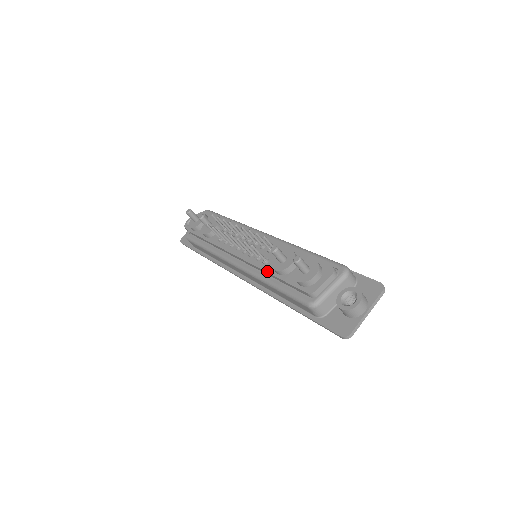
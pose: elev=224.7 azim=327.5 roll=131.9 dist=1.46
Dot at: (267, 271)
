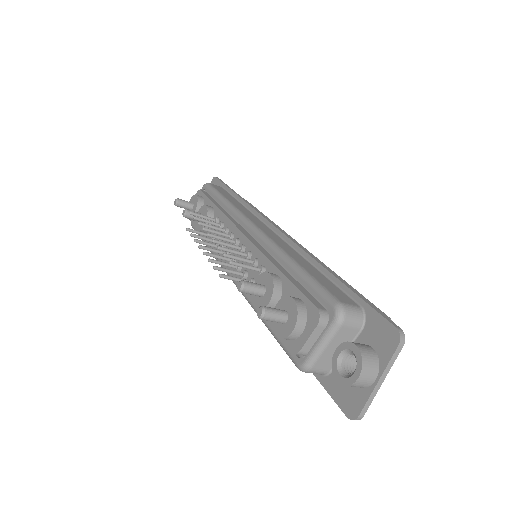
Dot at: occluded
